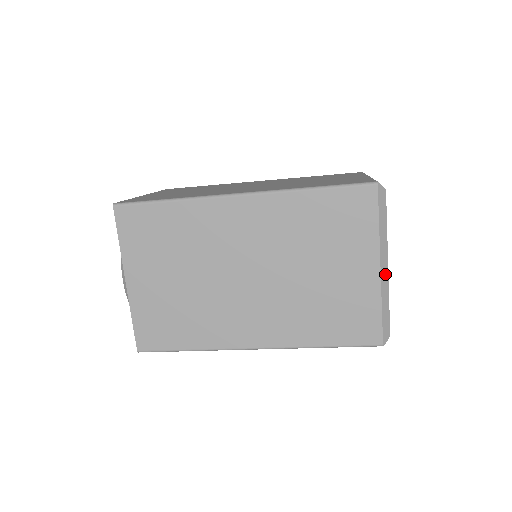
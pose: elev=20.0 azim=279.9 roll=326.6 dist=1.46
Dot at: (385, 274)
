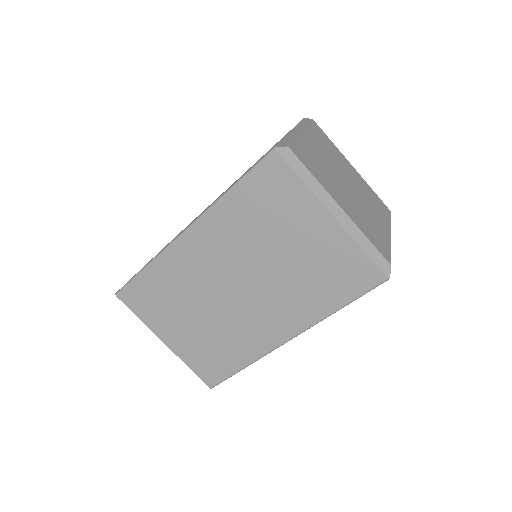
Dot at: (296, 132)
